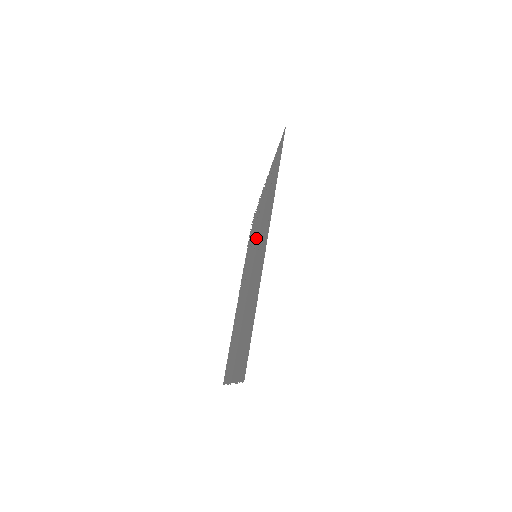
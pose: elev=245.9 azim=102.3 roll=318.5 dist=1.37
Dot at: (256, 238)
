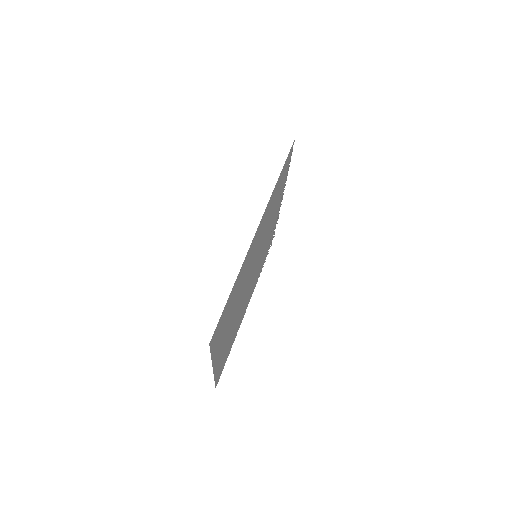
Dot at: (263, 245)
